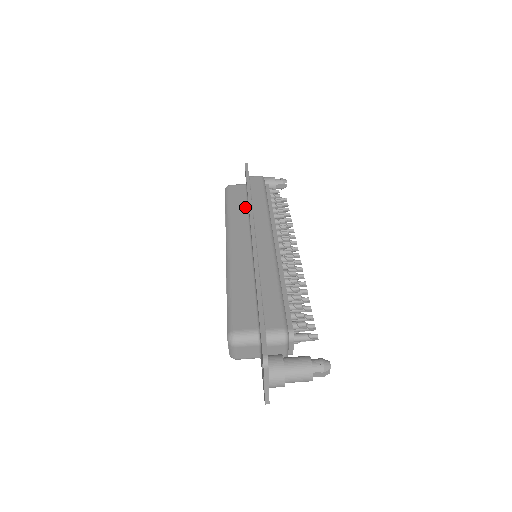
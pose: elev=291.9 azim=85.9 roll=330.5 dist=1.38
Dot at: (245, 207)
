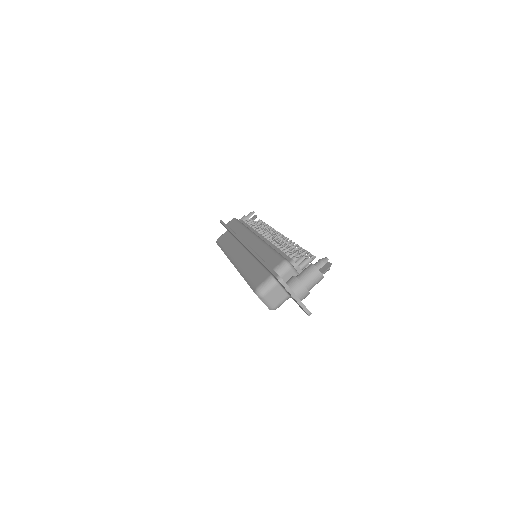
Dot at: (232, 239)
